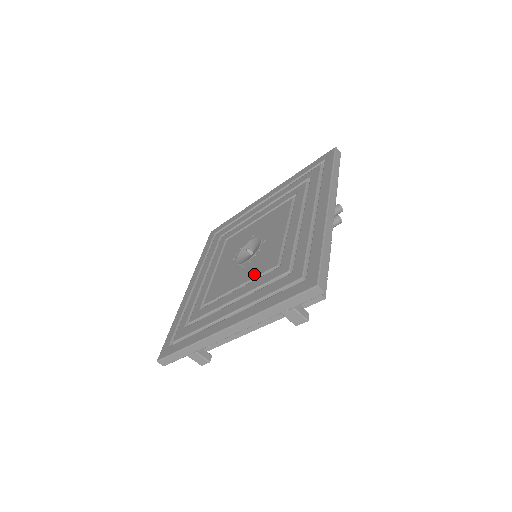
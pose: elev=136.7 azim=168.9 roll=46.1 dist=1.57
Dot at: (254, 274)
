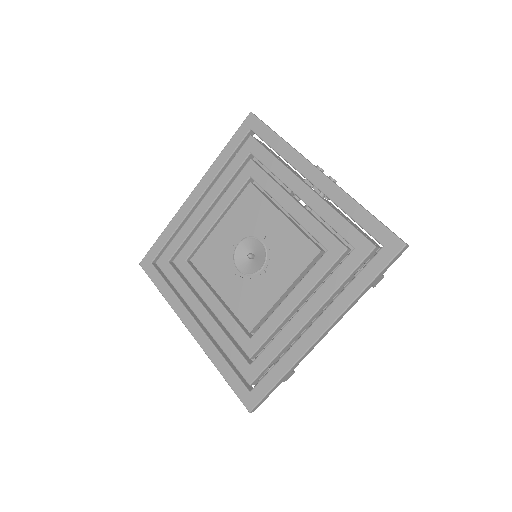
Dot at: (295, 272)
